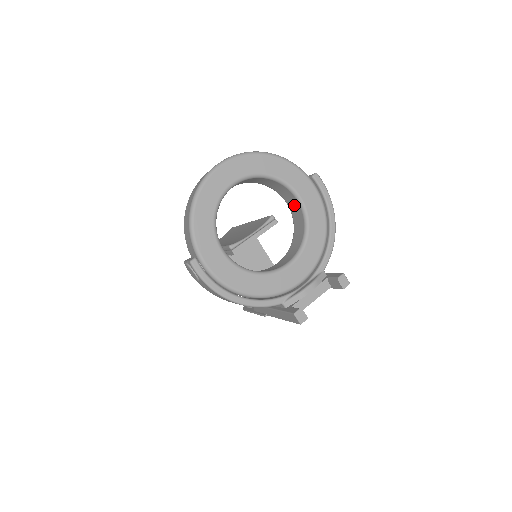
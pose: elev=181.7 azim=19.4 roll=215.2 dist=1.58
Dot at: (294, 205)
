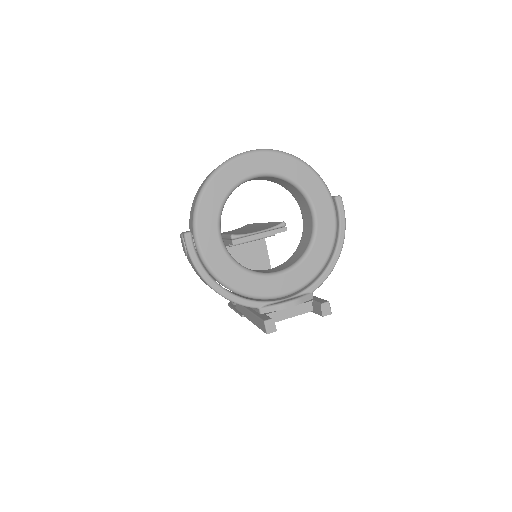
Dot at: (308, 219)
